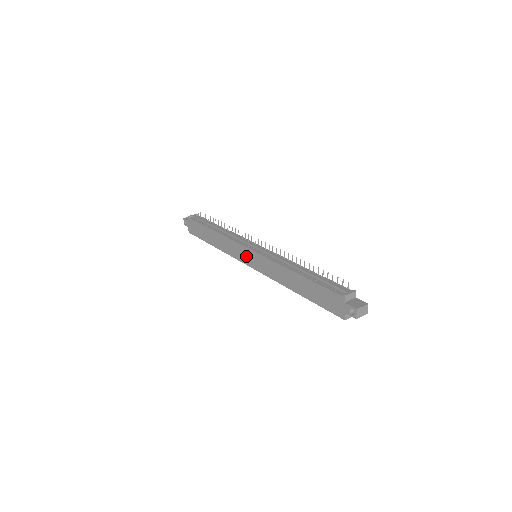
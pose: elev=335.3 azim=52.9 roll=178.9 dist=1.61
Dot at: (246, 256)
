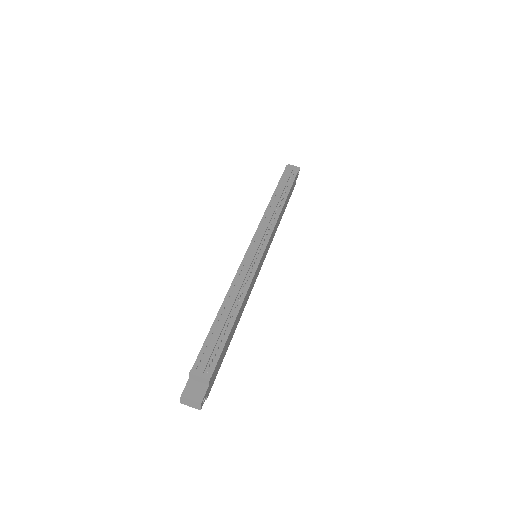
Dot at: occluded
